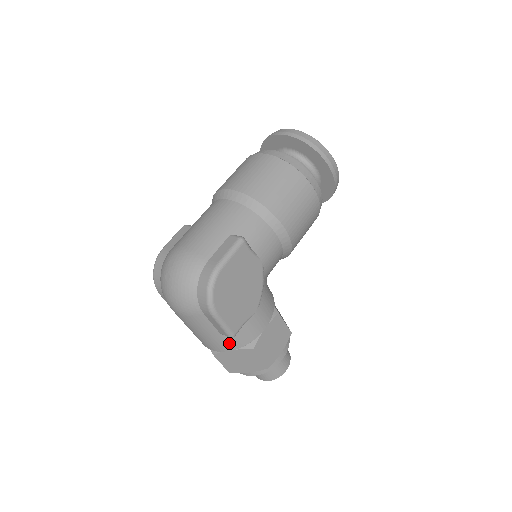
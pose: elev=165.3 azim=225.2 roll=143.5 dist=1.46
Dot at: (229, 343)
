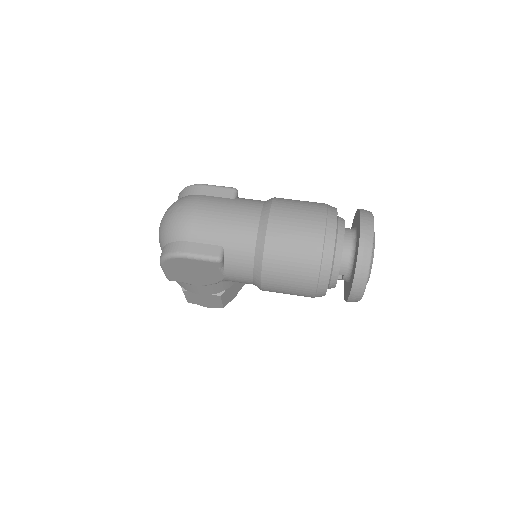
Dot at: occluded
